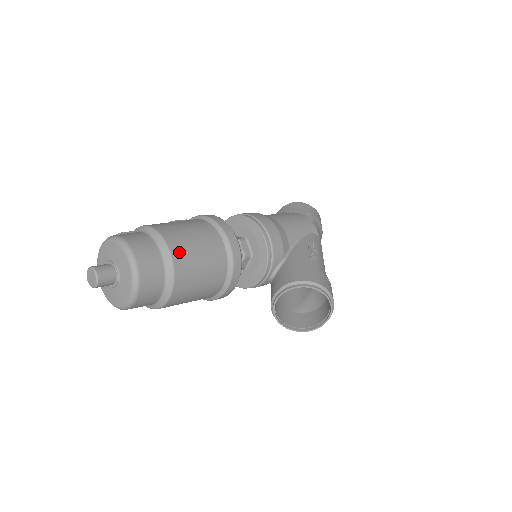
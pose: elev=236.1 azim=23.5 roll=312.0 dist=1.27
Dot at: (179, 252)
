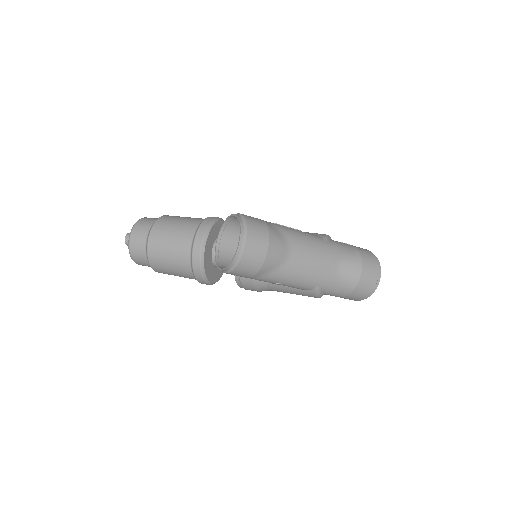
Dot at: (167, 217)
